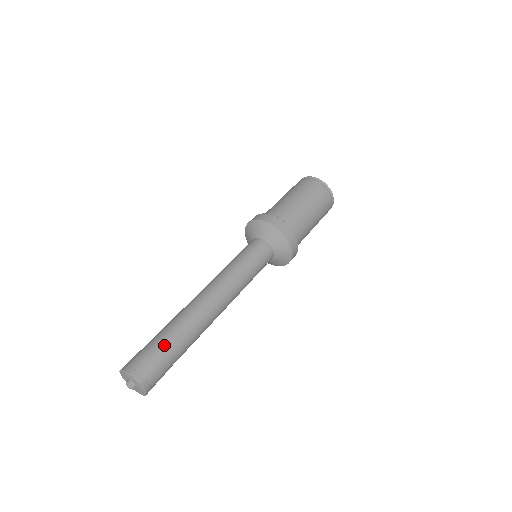
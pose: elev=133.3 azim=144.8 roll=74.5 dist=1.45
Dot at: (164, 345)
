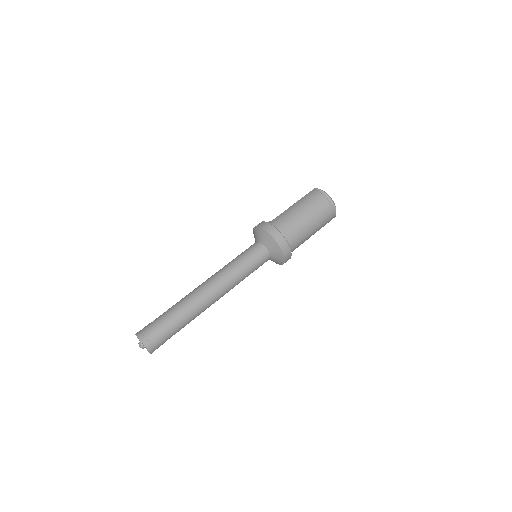
Dot at: (172, 328)
